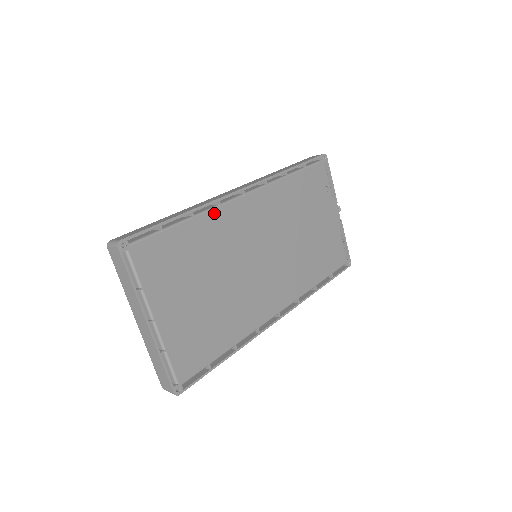
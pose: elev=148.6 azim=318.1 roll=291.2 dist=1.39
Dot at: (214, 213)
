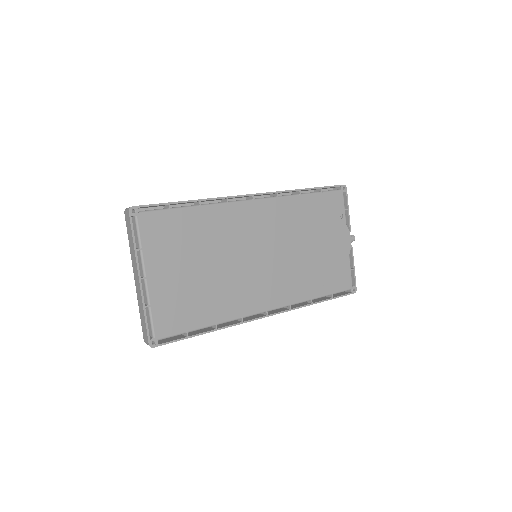
Dot at: (220, 207)
